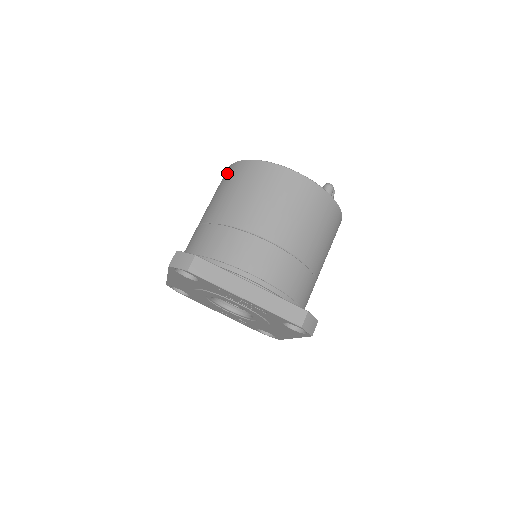
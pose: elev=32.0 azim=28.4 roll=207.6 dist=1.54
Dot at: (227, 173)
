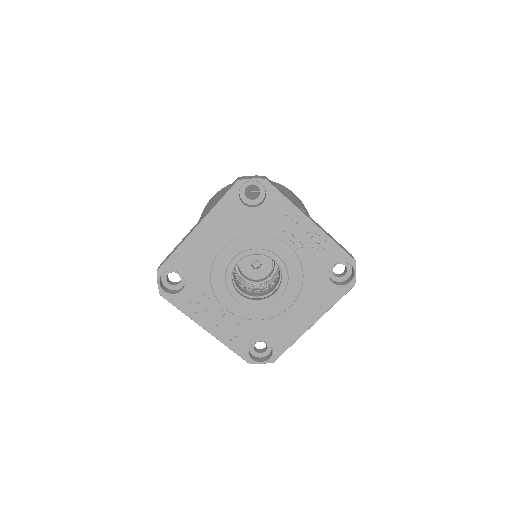
Dot at: (223, 189)
